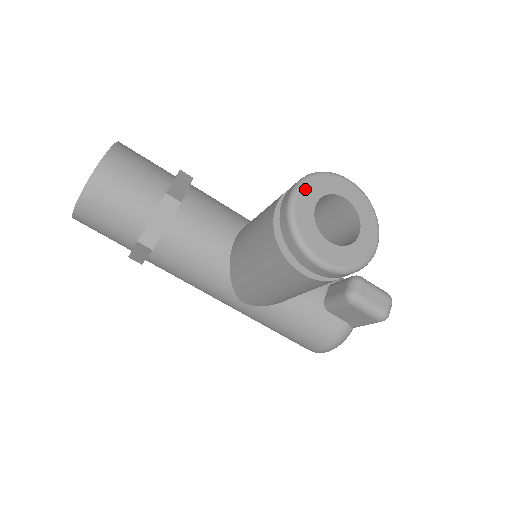
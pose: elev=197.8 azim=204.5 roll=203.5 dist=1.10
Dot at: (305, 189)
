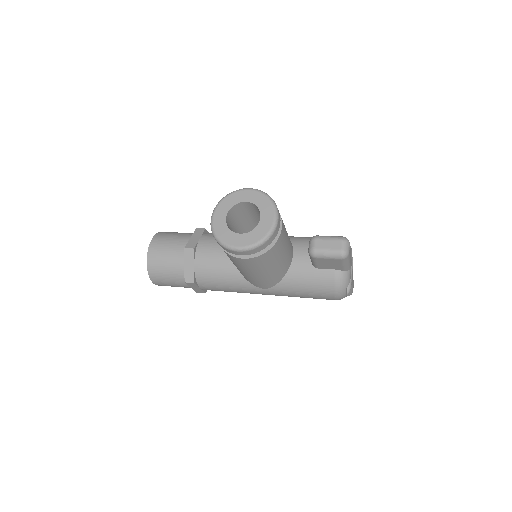
Dot at: (217, 211)
